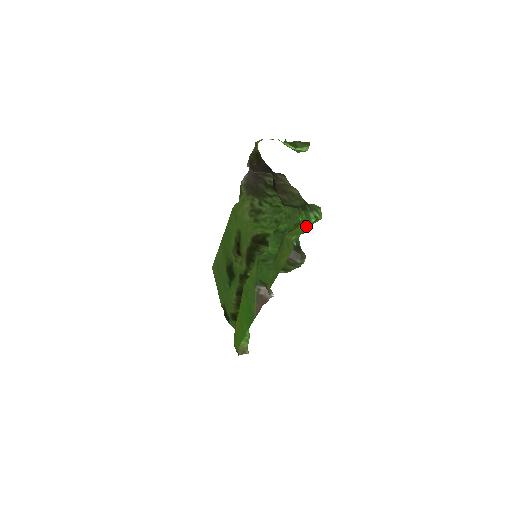
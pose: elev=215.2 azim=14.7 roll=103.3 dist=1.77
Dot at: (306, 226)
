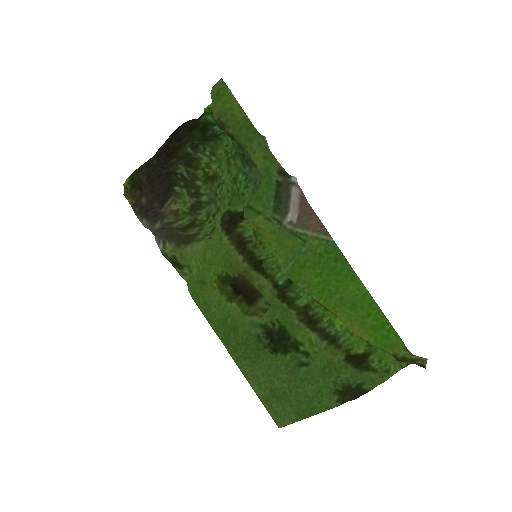
Dot at: occluded
